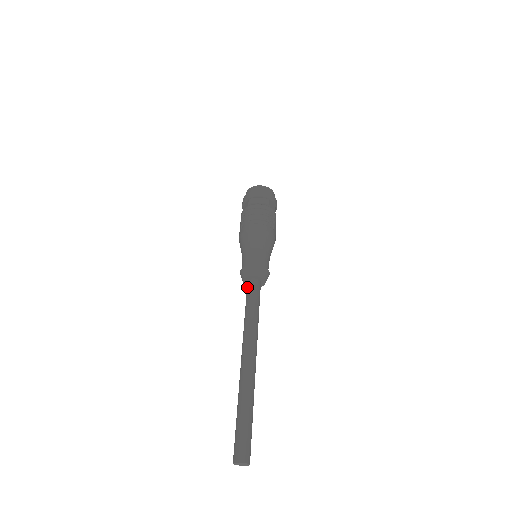
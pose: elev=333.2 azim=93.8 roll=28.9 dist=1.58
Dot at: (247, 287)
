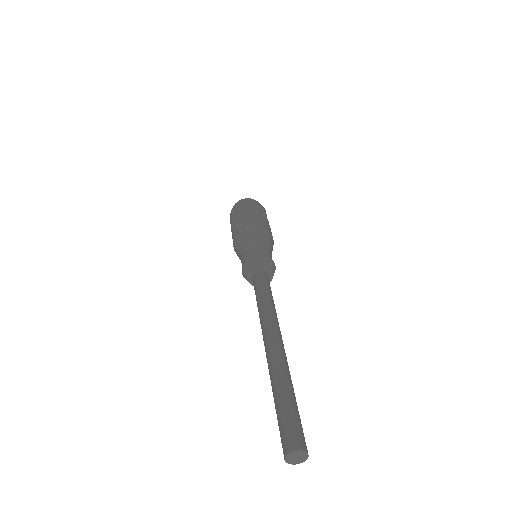
Dot at: (253, 280)
